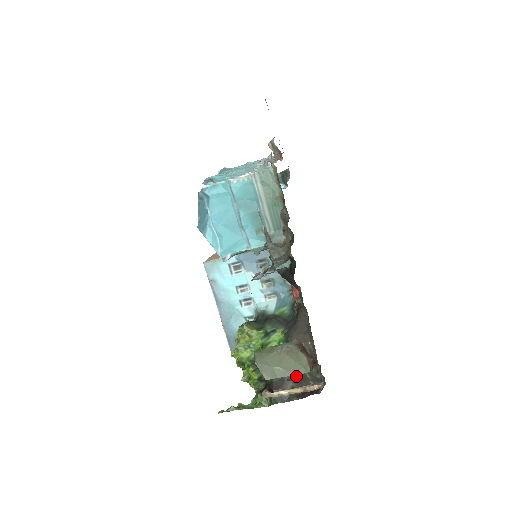
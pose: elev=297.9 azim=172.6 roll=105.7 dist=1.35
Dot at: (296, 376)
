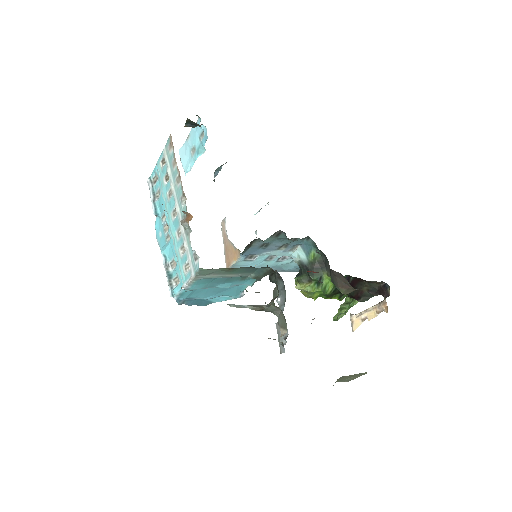
Dot at: (363, 282)
